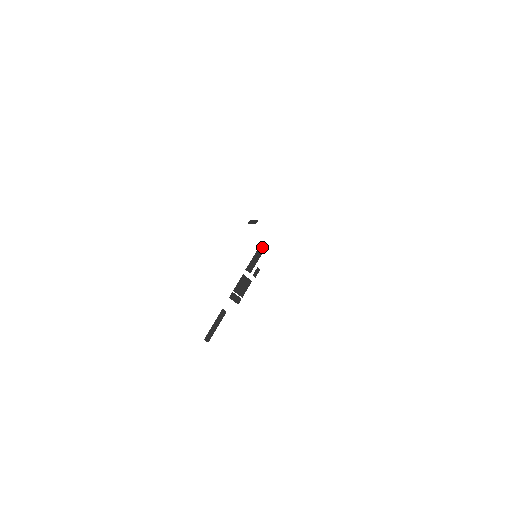
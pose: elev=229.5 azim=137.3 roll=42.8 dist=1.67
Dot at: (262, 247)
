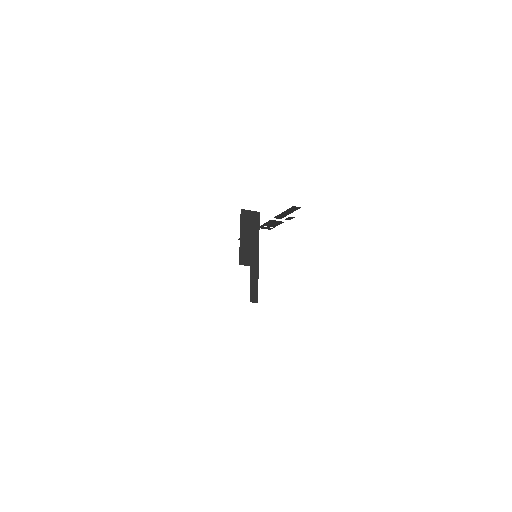
Dot at: (294, 208)
